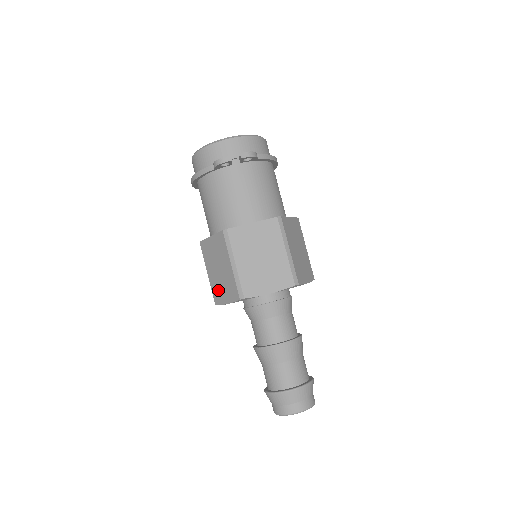
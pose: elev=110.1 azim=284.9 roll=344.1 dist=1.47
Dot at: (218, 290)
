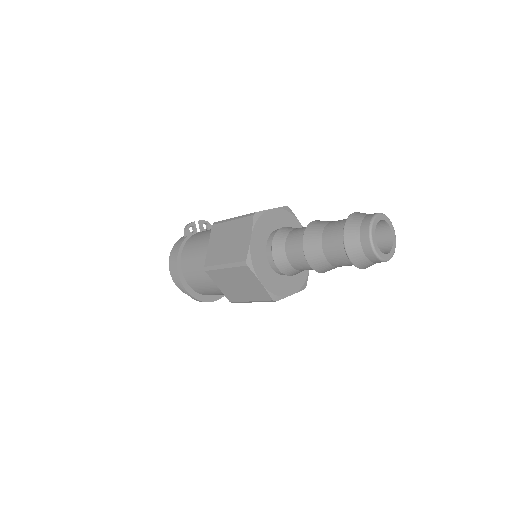
Dot at: (238, 249)
